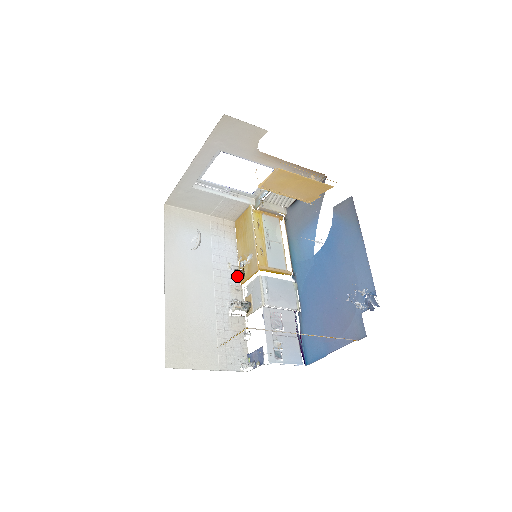
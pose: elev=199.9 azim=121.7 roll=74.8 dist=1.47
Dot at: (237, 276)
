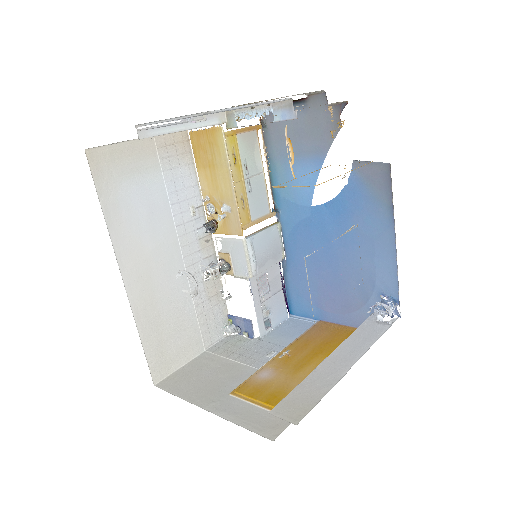
Dot at: (209, 232)
